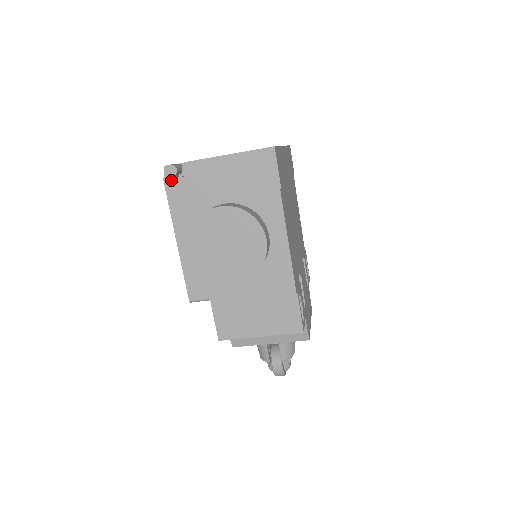
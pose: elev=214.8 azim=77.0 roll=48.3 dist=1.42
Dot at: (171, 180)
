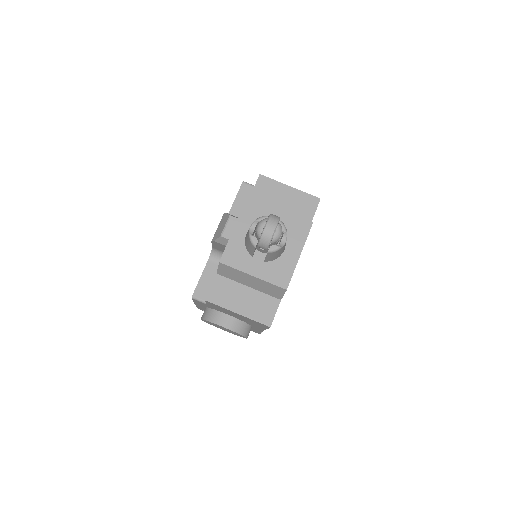
Dot at: occluded
